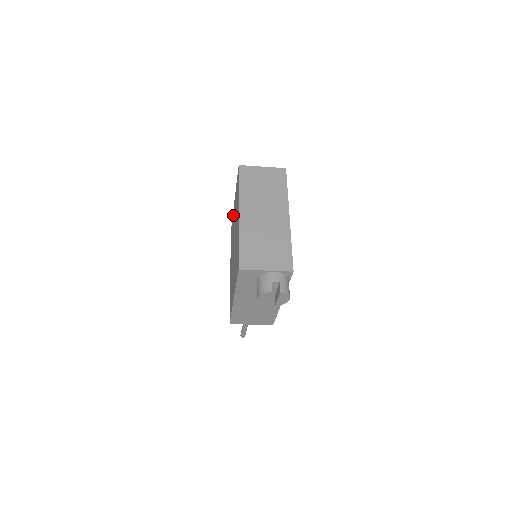
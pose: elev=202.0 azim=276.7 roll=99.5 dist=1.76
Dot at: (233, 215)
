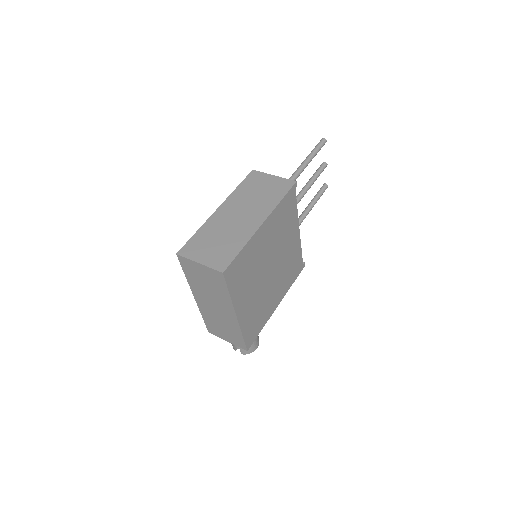
Dot at: occluded
